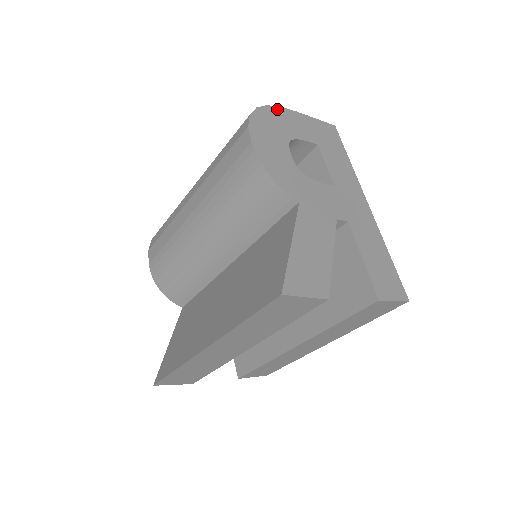
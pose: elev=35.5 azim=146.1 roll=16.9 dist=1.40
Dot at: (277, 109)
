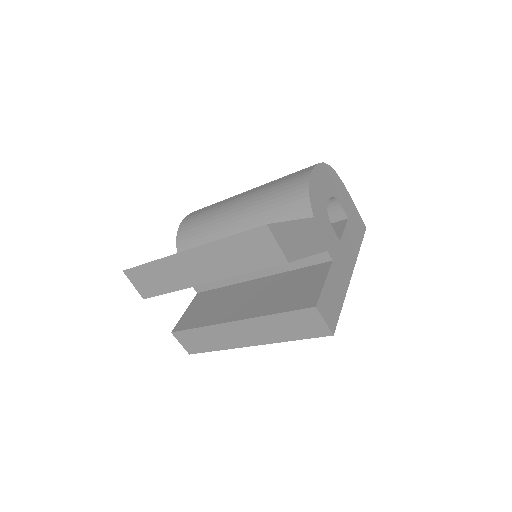
Dot at: (340, 180)
